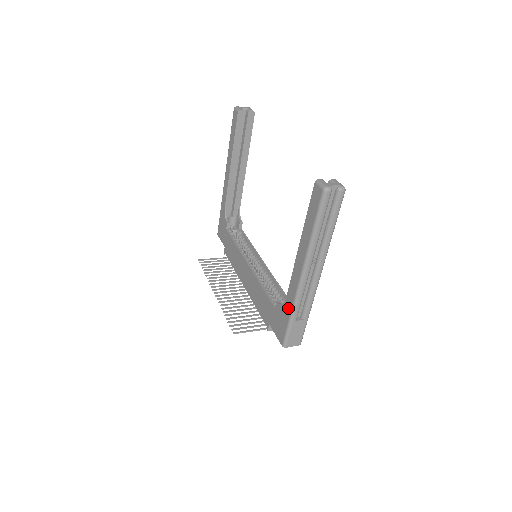
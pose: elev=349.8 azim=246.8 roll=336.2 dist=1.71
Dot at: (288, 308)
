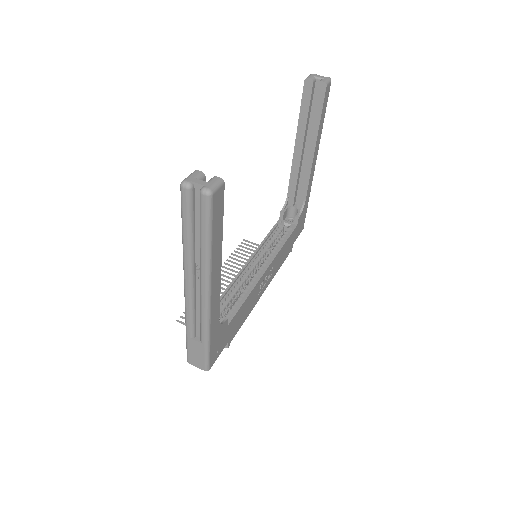
Dot at: occluded
